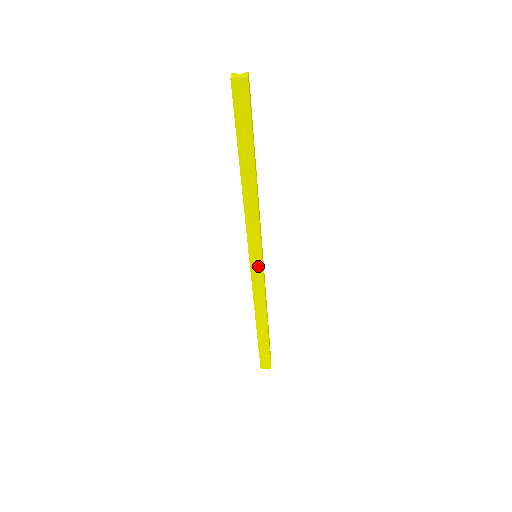
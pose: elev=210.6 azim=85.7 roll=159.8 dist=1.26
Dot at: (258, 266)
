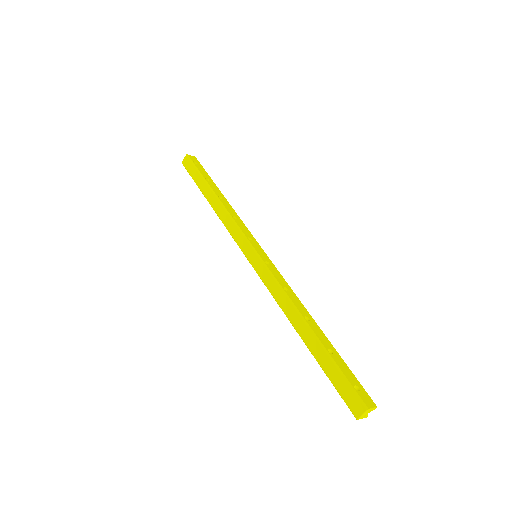
Dot at: (256, 260)
